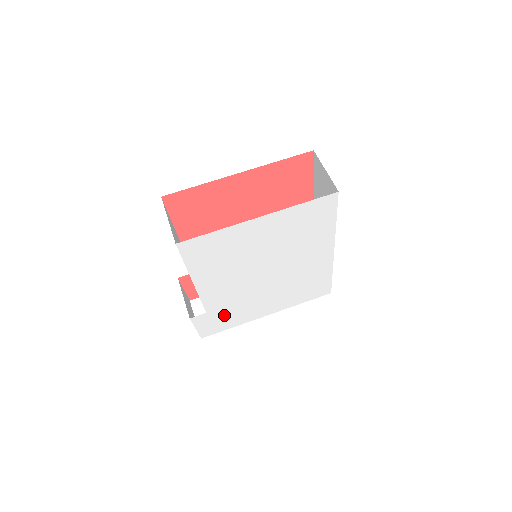
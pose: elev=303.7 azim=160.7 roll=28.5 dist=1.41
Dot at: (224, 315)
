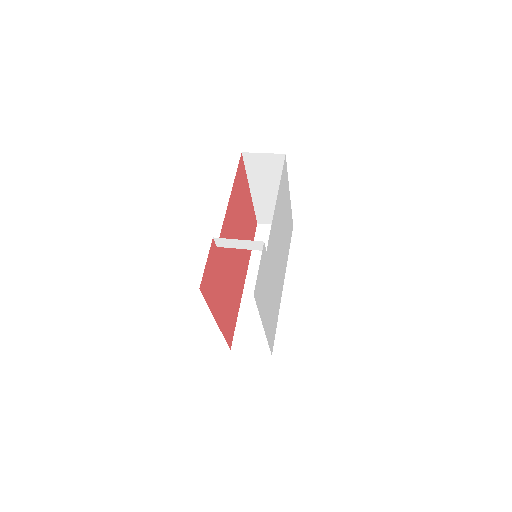
Dot at: (264, 277)
